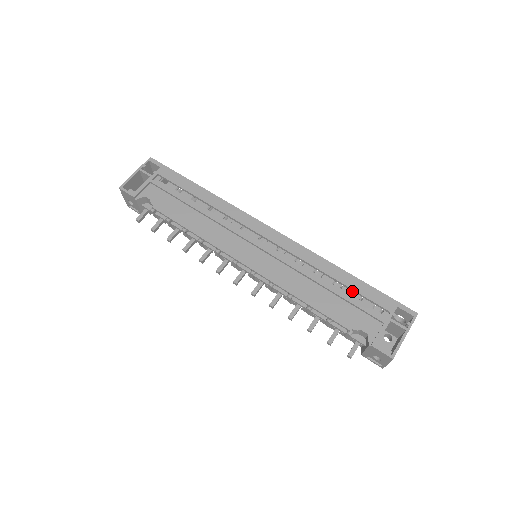
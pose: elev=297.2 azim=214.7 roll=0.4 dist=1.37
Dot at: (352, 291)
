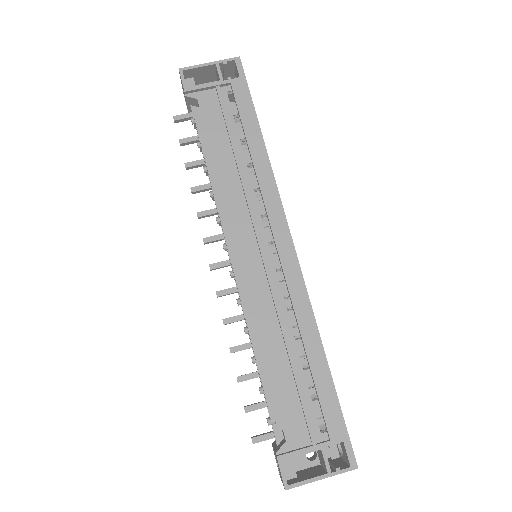
Dot at: (313, 382)
